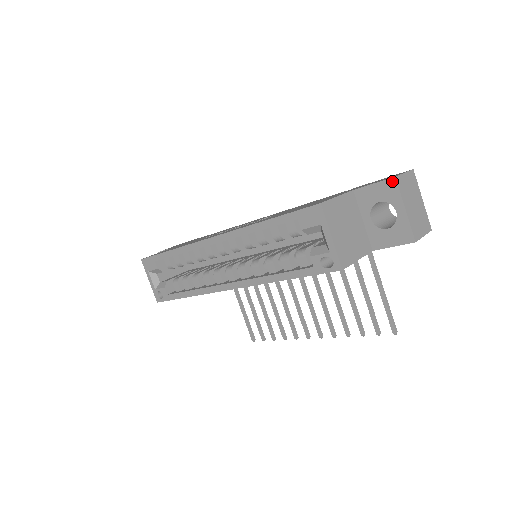
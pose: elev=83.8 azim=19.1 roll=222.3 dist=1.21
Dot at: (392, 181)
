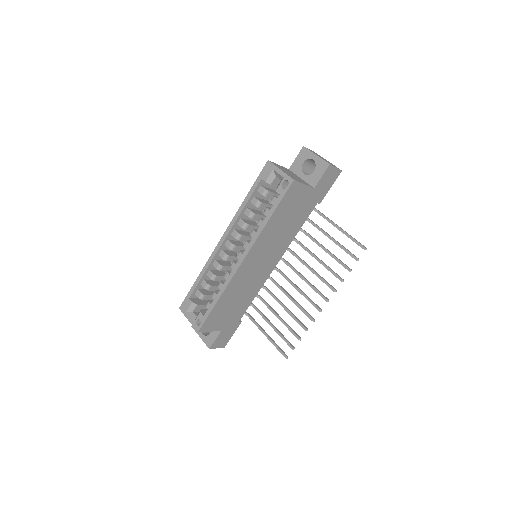
Dot at: (303, 149)
